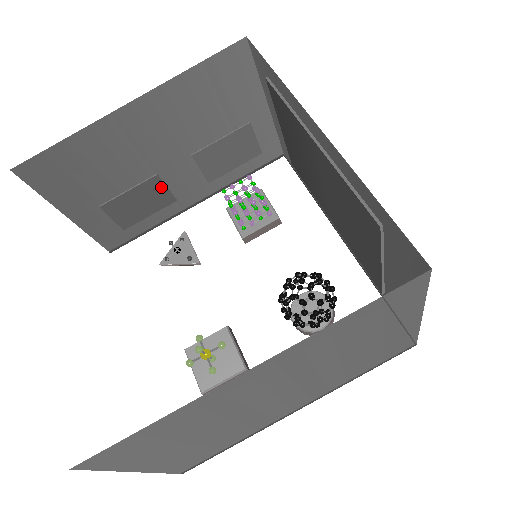
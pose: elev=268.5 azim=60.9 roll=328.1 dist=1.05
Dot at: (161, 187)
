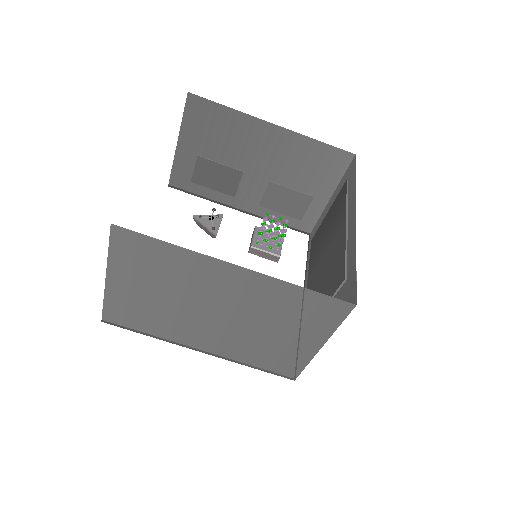
Dot at: (237, 180)
